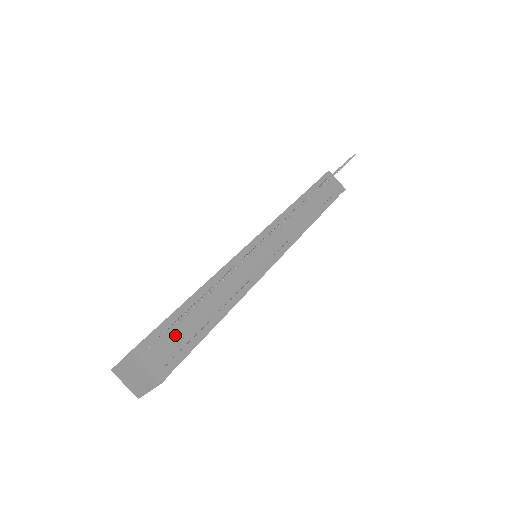
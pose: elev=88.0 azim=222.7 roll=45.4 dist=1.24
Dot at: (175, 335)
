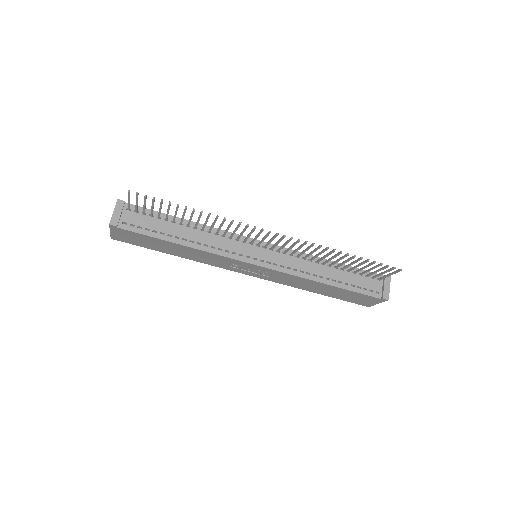
Dot at: (145, 220)
